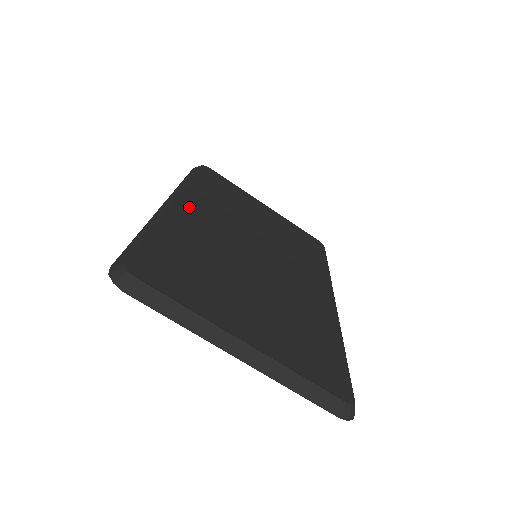
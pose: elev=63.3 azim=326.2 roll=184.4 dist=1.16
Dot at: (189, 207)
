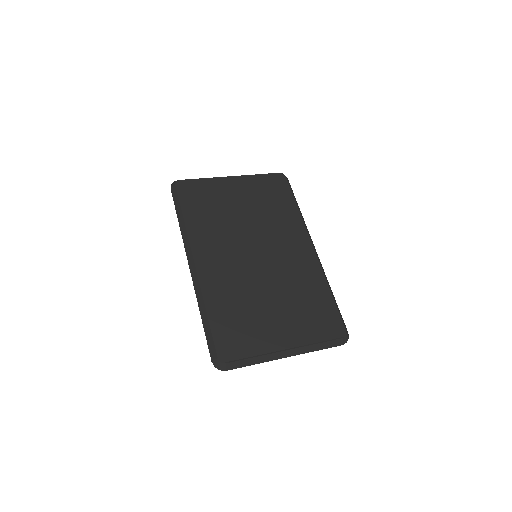
Dot at: (204, 261)
